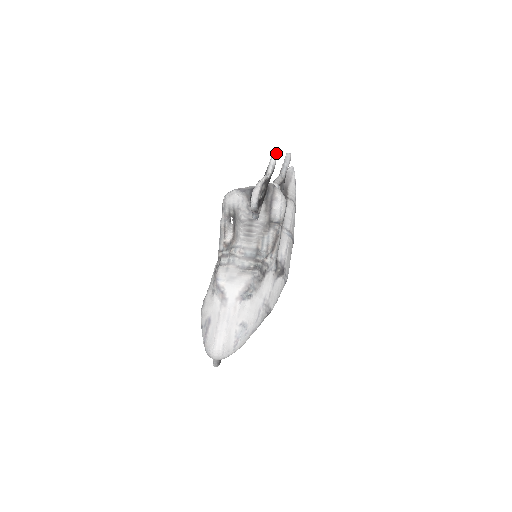
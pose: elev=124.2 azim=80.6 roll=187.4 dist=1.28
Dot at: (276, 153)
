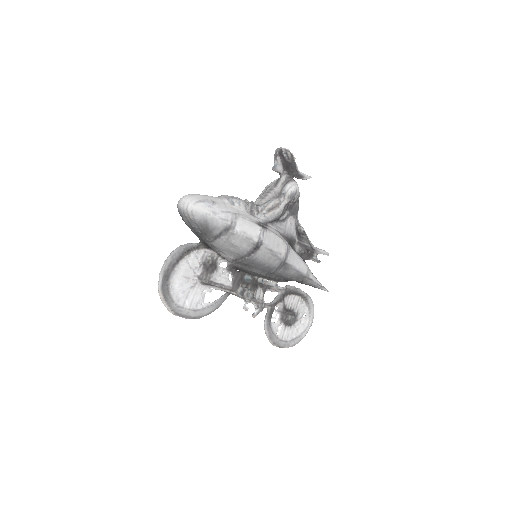
Dot at: (311, 177)
